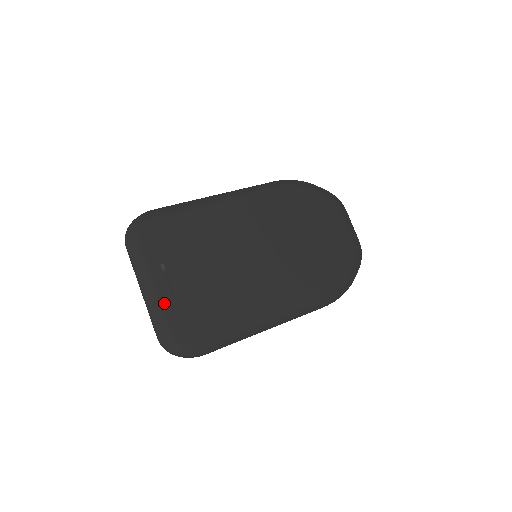
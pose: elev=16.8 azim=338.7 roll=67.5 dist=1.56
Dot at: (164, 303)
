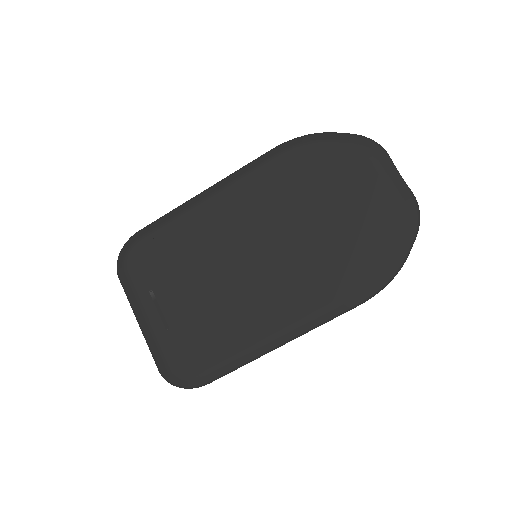
Dot at: (157, 333)
